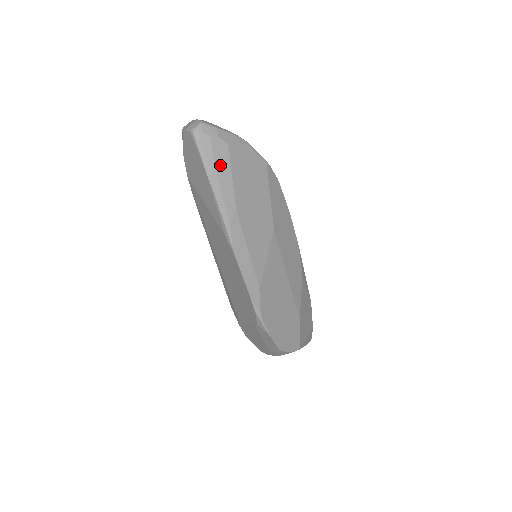
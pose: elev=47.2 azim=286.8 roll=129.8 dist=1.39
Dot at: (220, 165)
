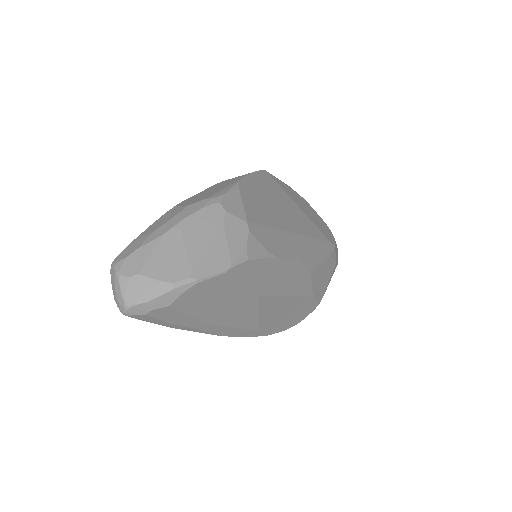
Dot at: (171, 318)
